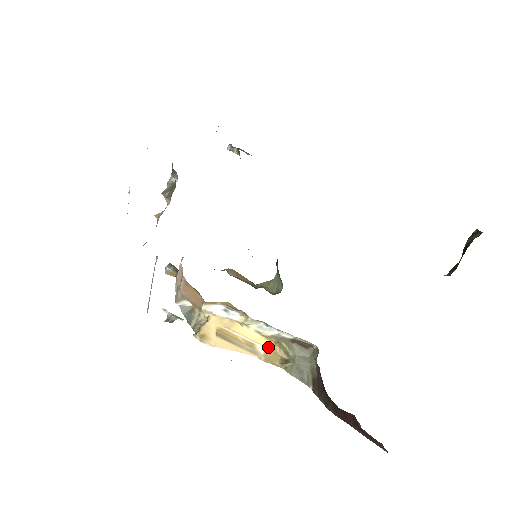
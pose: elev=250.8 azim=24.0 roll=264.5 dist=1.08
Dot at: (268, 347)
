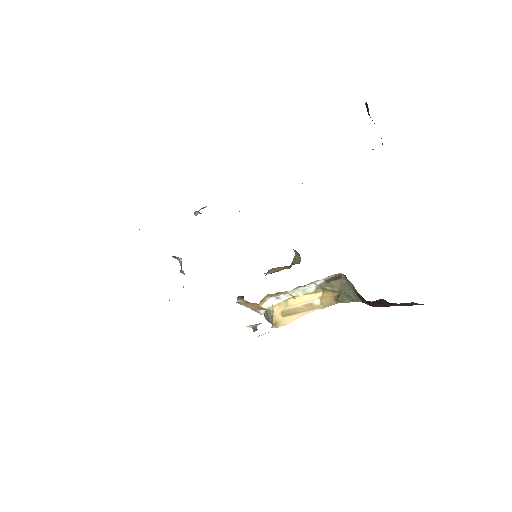
Dot at: (321, 297)
